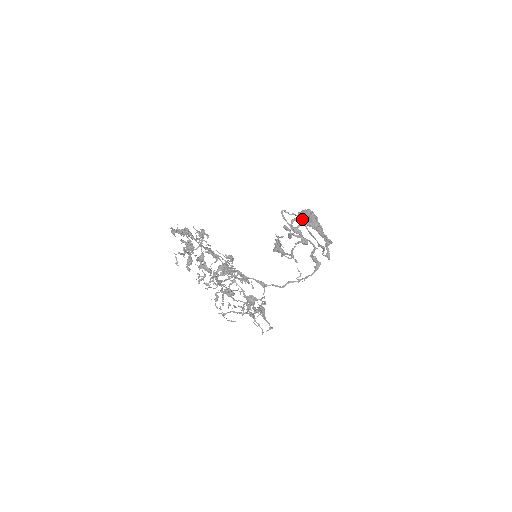
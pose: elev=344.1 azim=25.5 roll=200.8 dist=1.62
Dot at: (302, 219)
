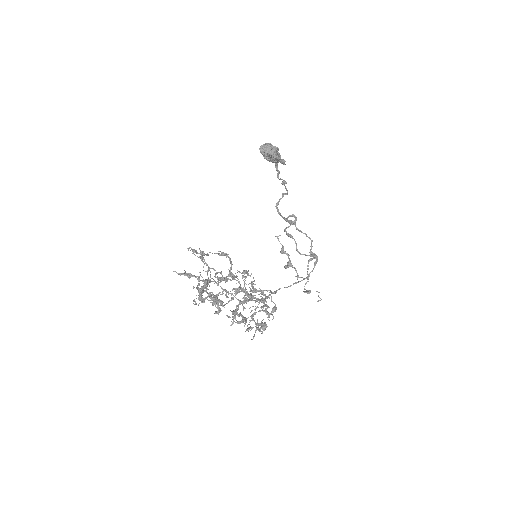
Dot at: (265, 158)
